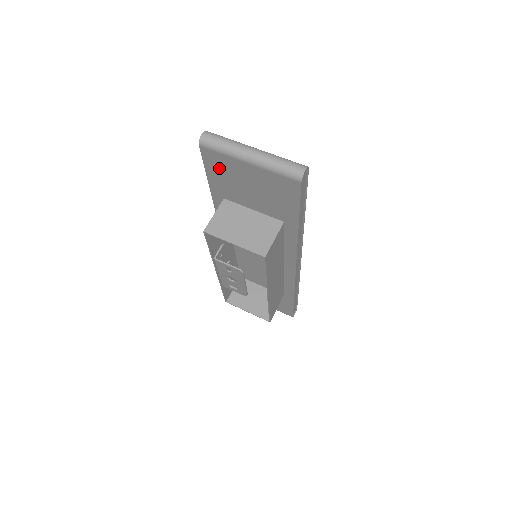
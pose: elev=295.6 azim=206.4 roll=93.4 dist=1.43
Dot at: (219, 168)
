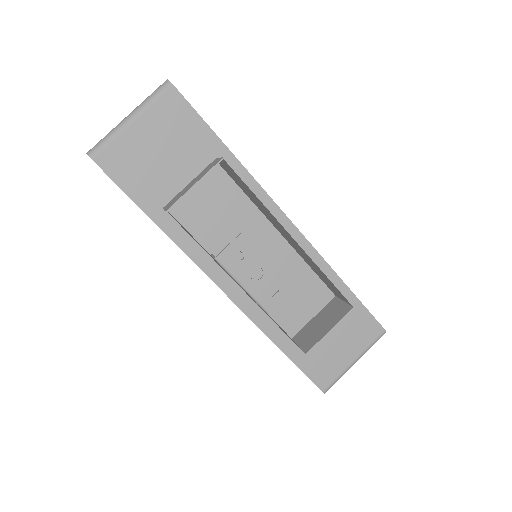
Dot at: (125, 166)
